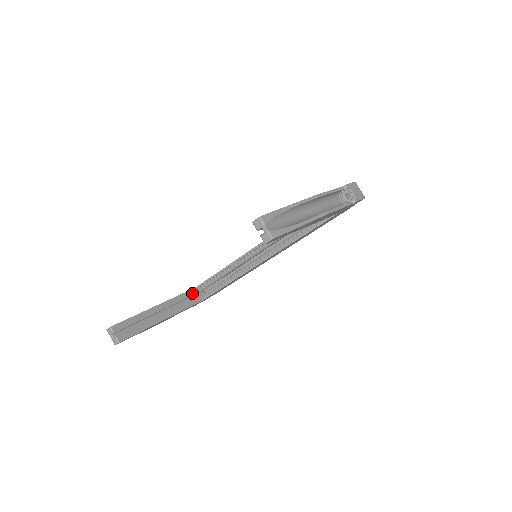
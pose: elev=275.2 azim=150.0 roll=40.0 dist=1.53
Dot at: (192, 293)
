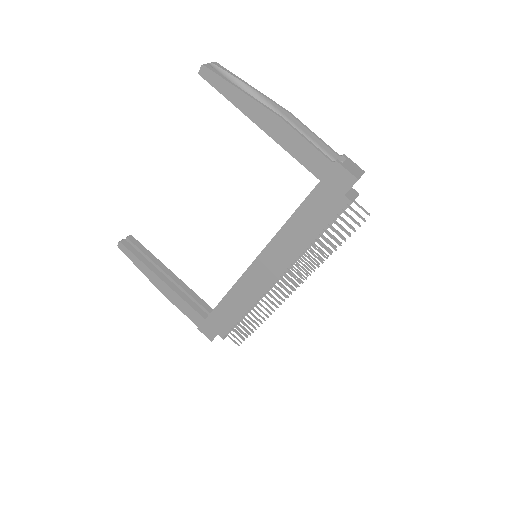
Dot at: (206, 307)
